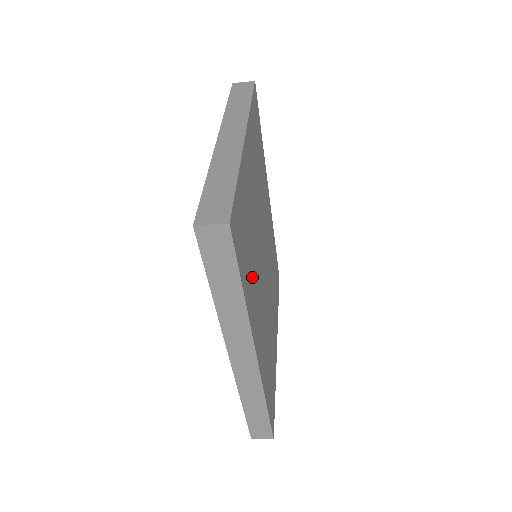
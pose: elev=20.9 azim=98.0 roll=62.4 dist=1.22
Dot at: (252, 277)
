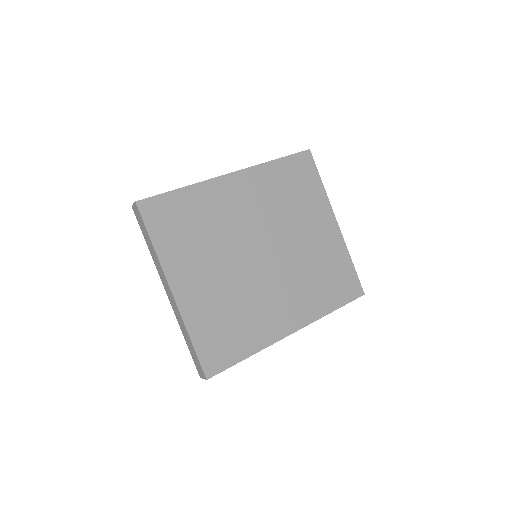
Dot at: (252, 321)
